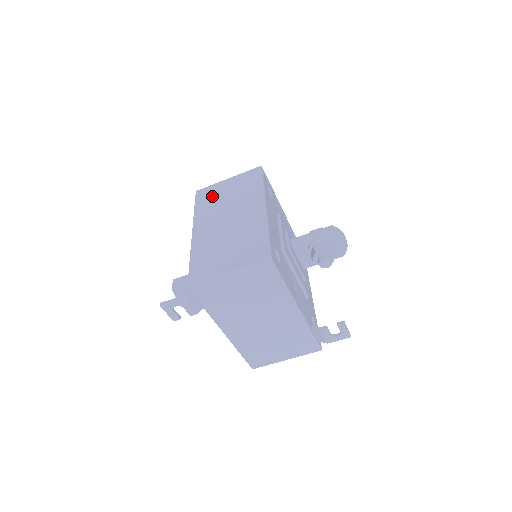
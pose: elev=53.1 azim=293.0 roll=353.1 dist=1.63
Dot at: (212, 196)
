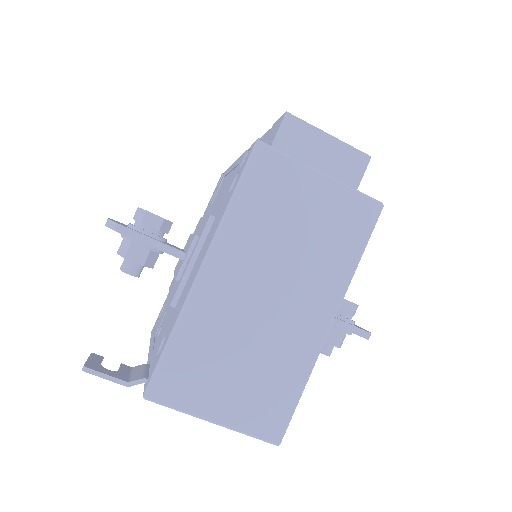
Dot at: (277, 198)
